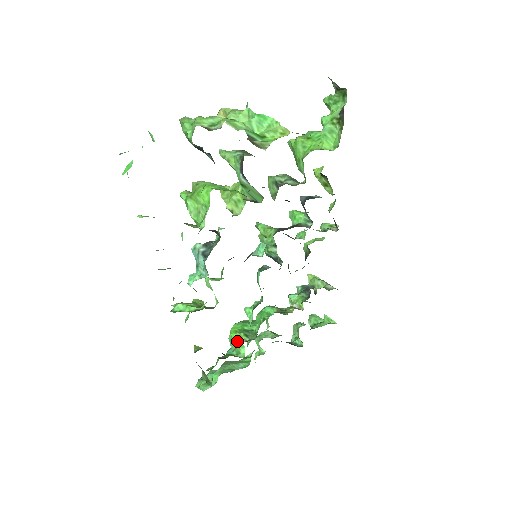
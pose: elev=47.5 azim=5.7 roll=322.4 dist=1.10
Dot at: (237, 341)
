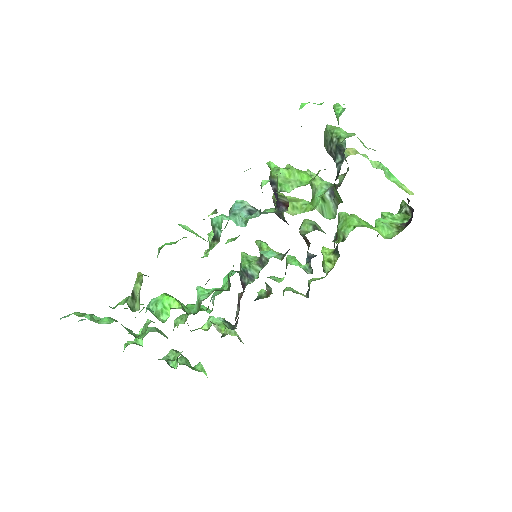
Dot at: (170, 304)
